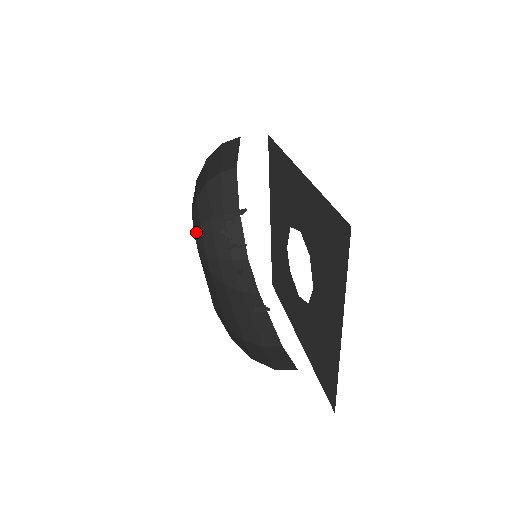
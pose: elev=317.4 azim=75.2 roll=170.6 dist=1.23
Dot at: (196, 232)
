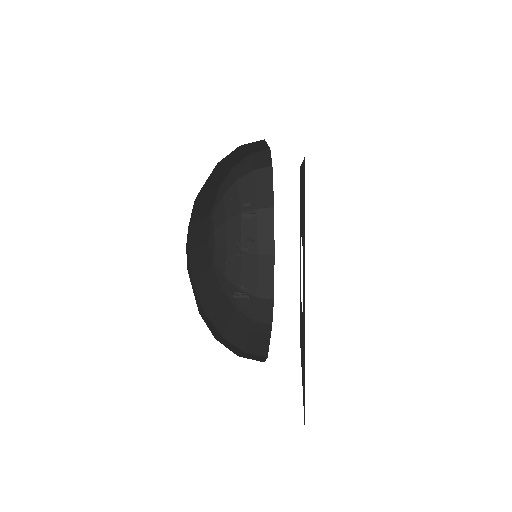
Dot at: (218, 250)
